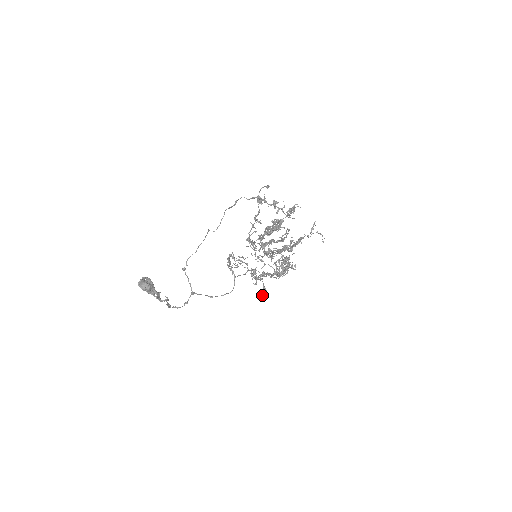
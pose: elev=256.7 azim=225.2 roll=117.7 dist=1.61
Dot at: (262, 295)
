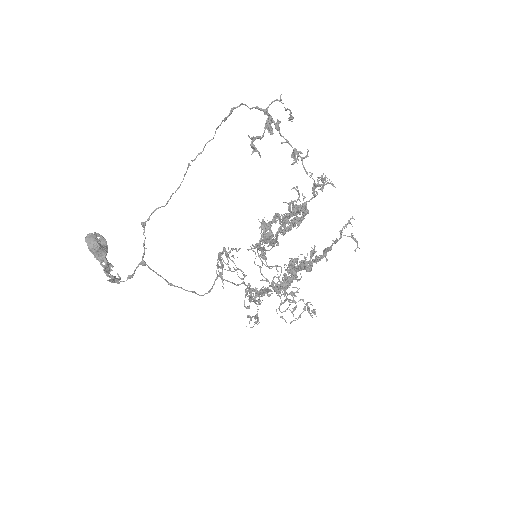
Dot at: (249, 322)
